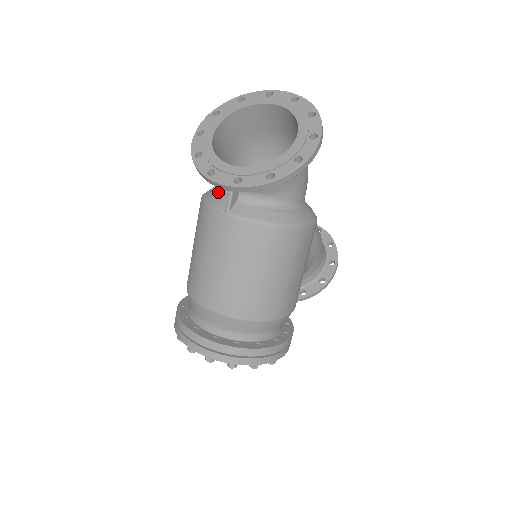
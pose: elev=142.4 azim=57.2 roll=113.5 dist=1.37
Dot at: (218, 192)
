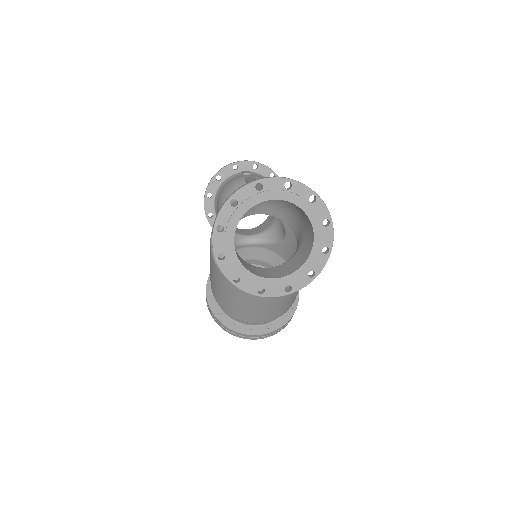
Dot at: occluded
